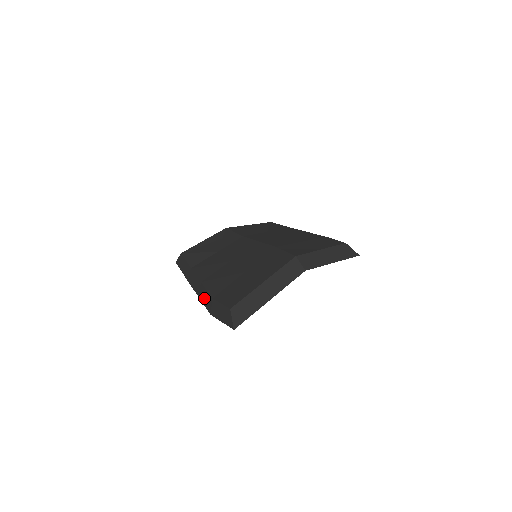
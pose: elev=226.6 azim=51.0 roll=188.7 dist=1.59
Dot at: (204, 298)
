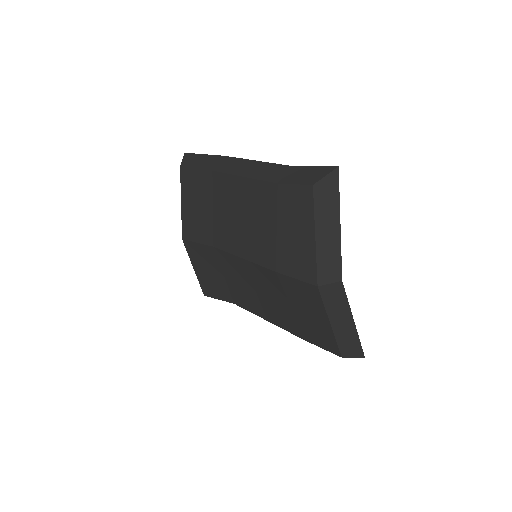
Dot at: occluded
